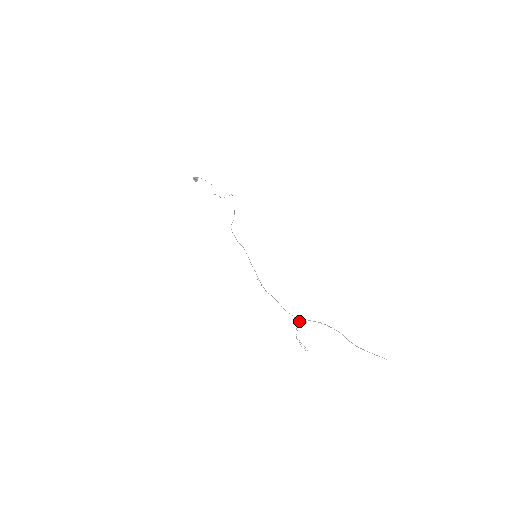
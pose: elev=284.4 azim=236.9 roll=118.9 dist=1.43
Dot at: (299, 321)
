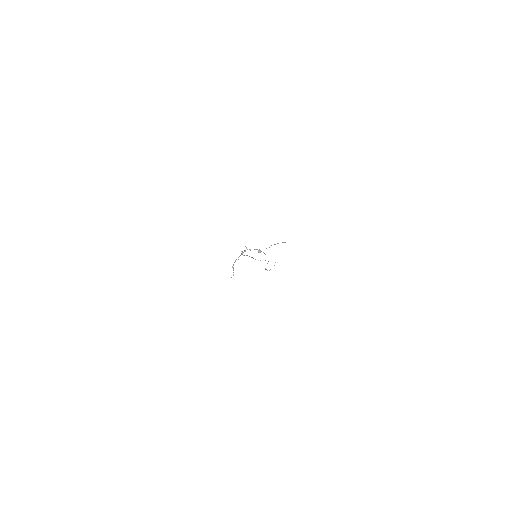
Dot at: occluded
